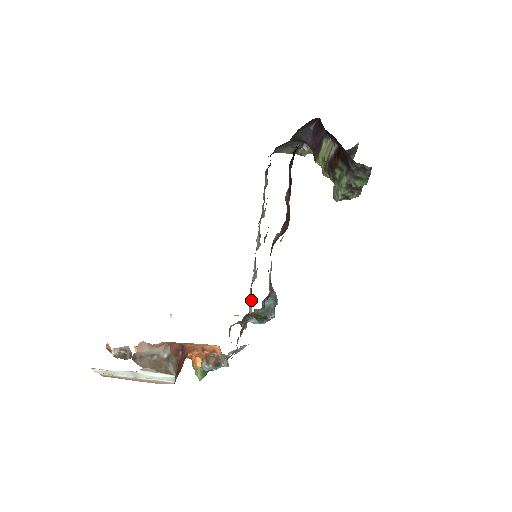
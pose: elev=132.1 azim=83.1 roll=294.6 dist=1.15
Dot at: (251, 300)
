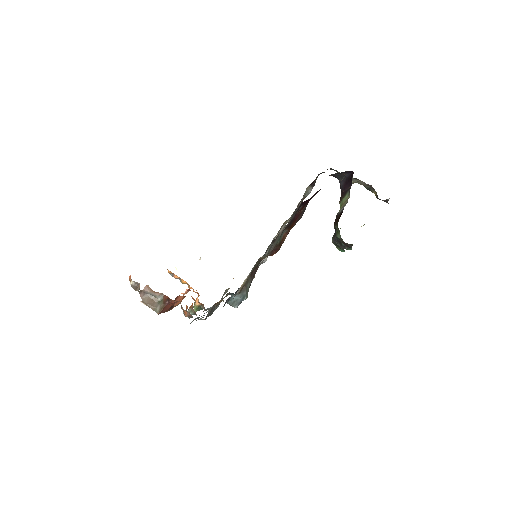
Dot at: occluded
